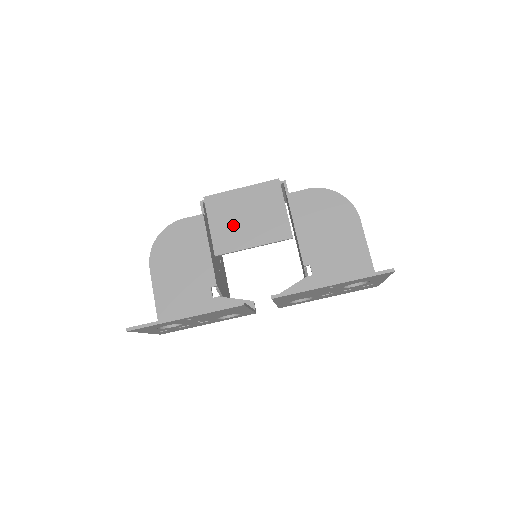
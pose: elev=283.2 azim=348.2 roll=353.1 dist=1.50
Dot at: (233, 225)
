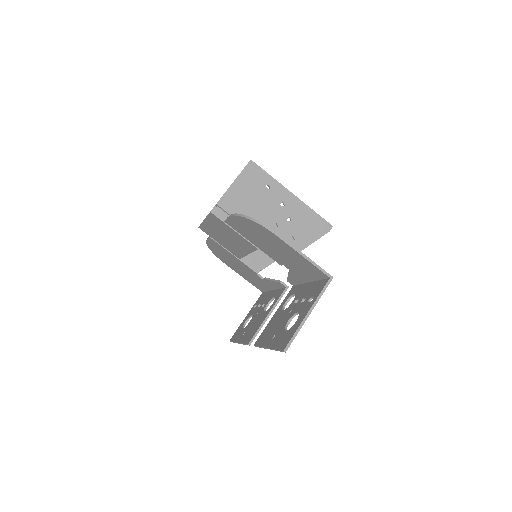
Dot at: (226, 243)
